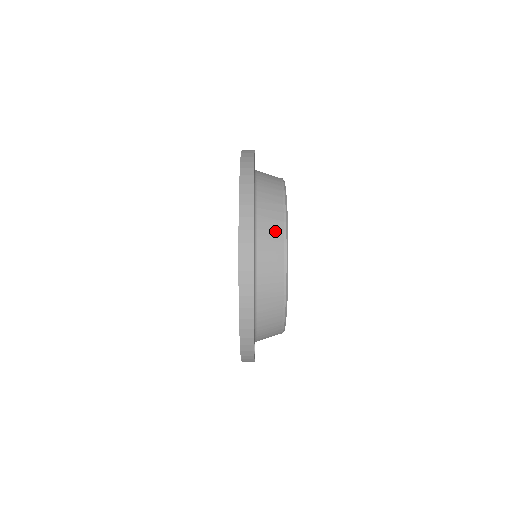
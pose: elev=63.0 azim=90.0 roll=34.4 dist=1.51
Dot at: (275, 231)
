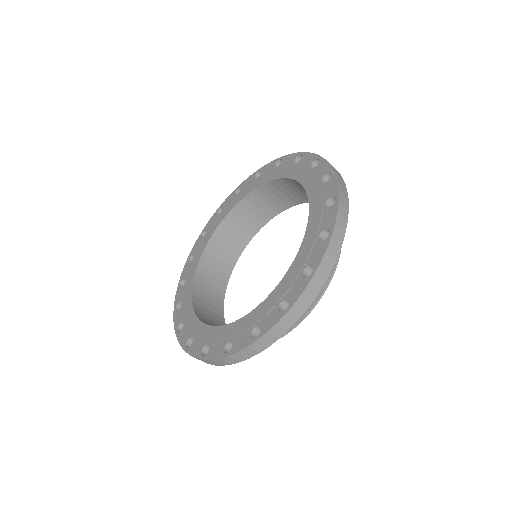
Dot at: occluded
